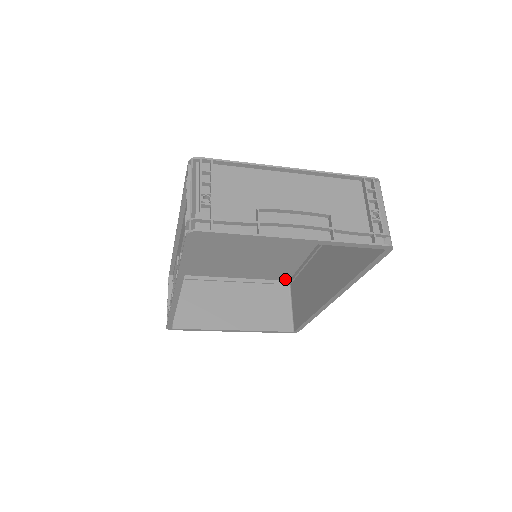
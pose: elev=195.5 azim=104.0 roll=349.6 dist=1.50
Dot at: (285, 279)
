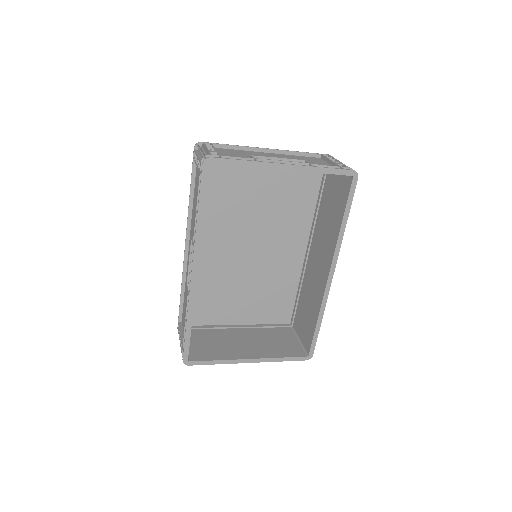
Dot at: (286, 321)
